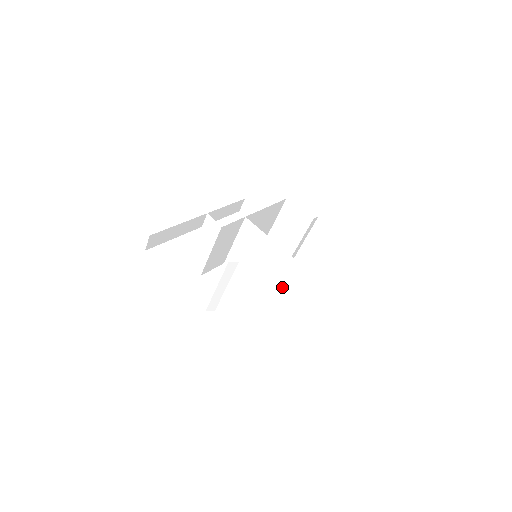
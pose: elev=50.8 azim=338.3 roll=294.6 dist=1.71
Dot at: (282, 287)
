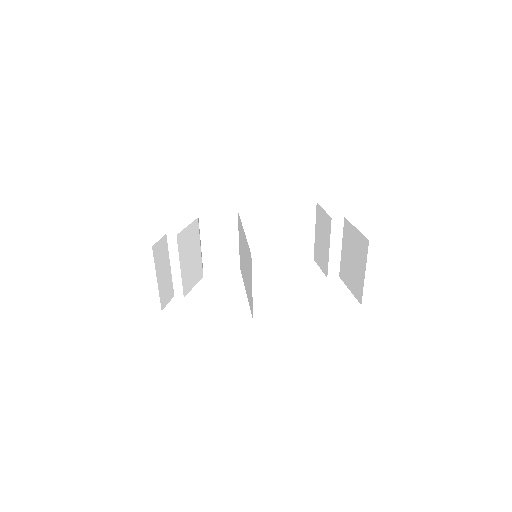
Dot at: (249, 280)
